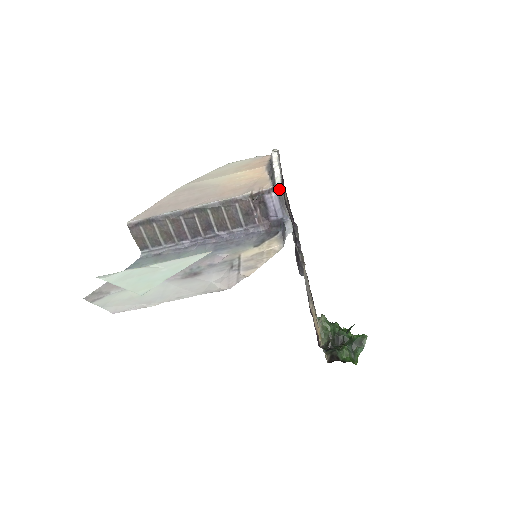
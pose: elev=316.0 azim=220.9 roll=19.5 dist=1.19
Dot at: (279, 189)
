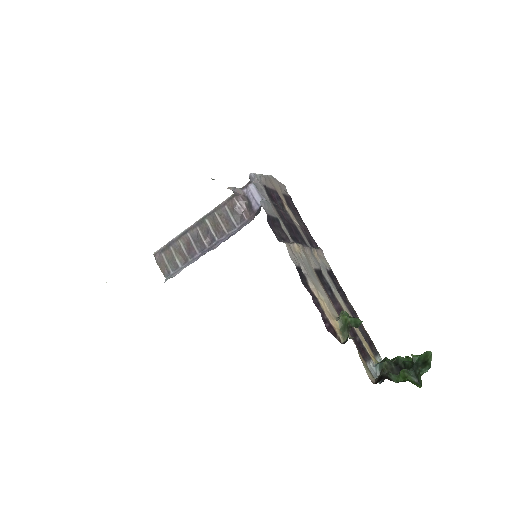
Dot at: (254, 179)
